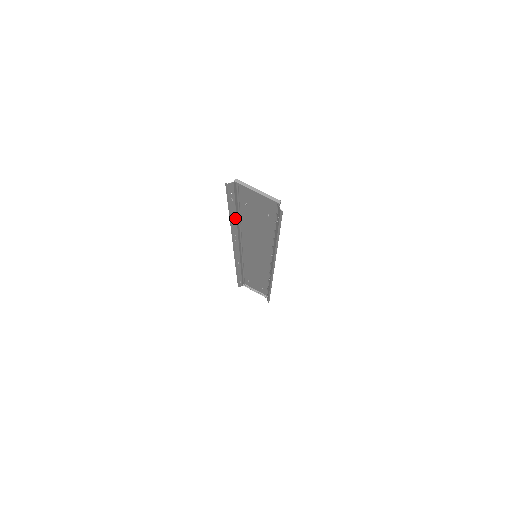
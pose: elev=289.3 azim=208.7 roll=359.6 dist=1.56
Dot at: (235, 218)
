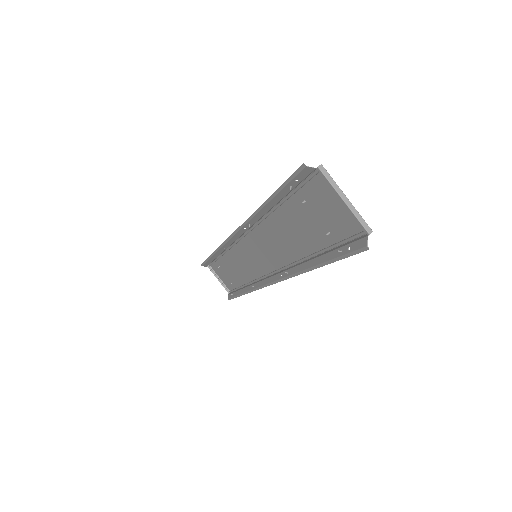
Dot at: (269, 207)
